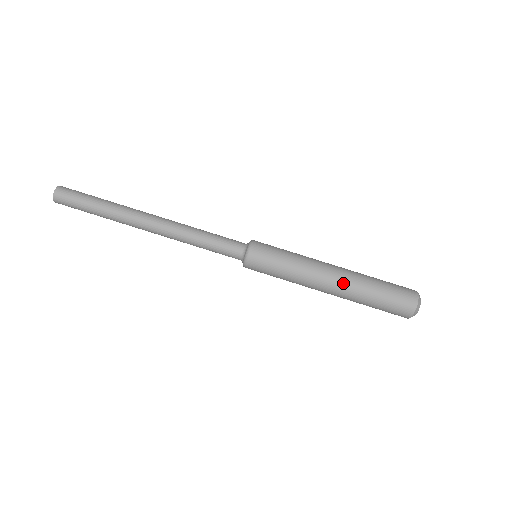
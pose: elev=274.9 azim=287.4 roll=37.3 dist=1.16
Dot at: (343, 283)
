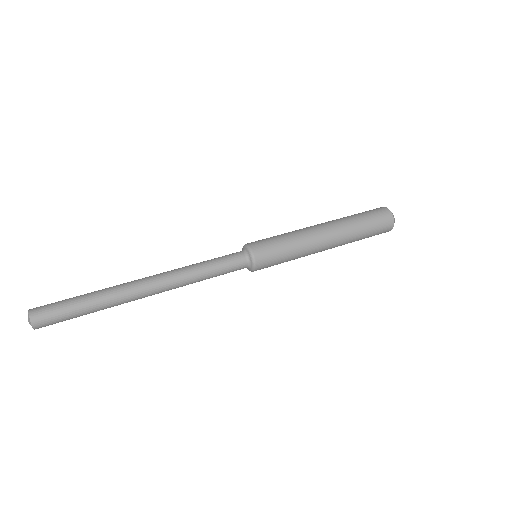
Dot at: (337, 235)
